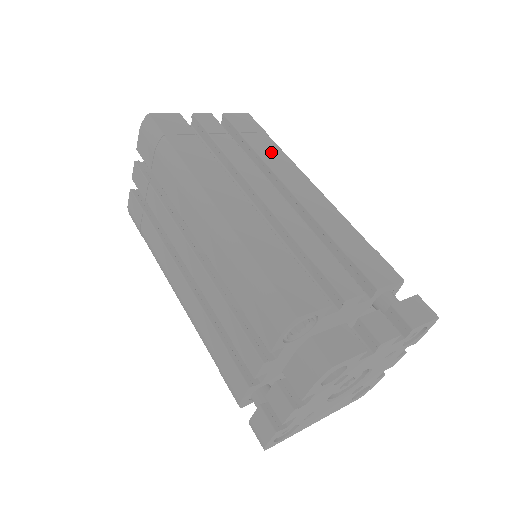
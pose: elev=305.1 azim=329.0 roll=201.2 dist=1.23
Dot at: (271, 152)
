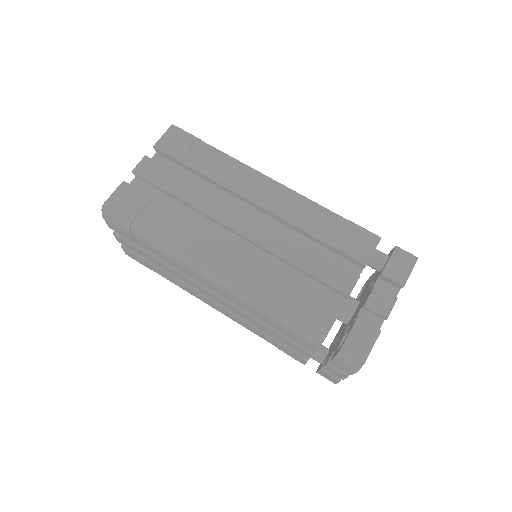
Dot at: (218, 165)
